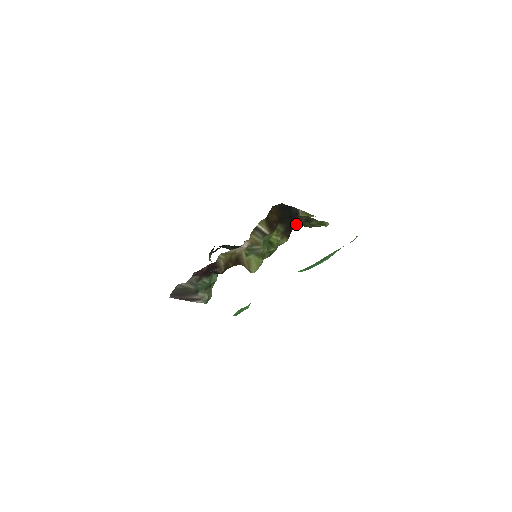
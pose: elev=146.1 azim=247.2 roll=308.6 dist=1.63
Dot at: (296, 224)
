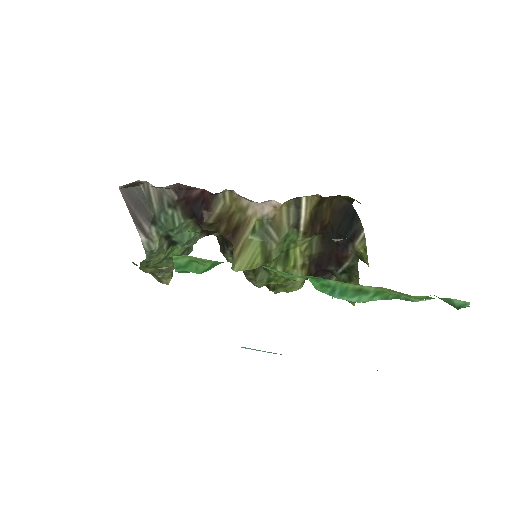
Dot at: (332, 266)
